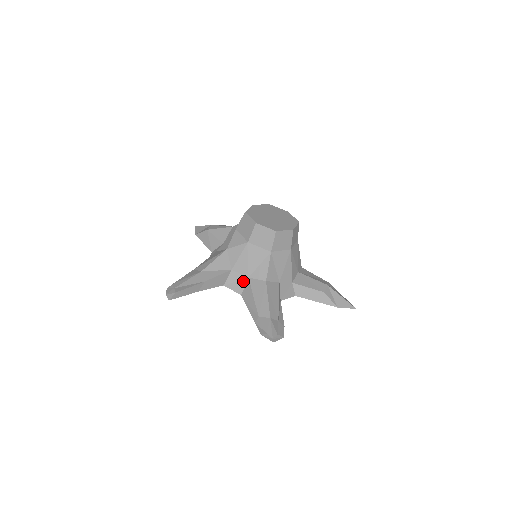
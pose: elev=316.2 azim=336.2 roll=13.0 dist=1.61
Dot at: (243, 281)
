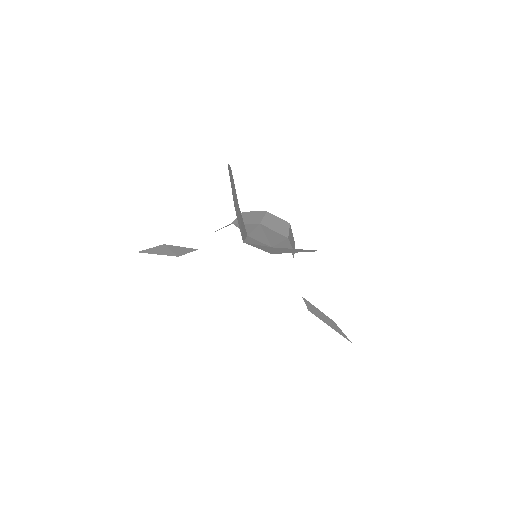
Dot at: (267, 247)
